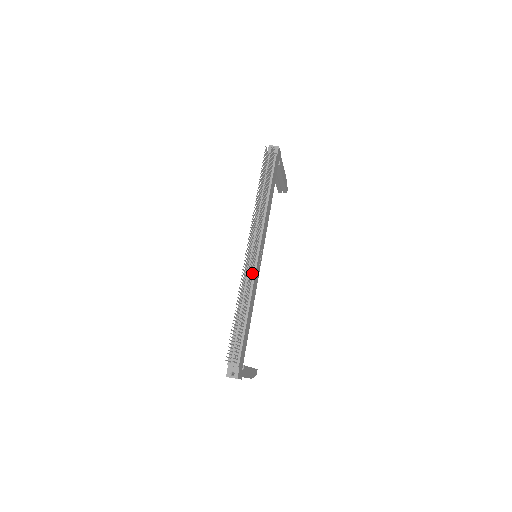
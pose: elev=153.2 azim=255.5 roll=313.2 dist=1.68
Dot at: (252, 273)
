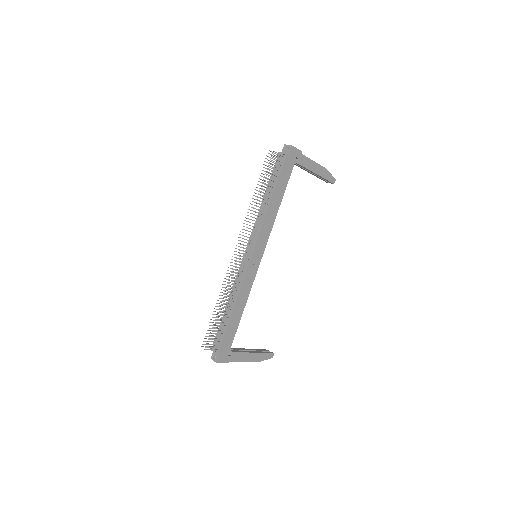
Dot at: (243, 273)
